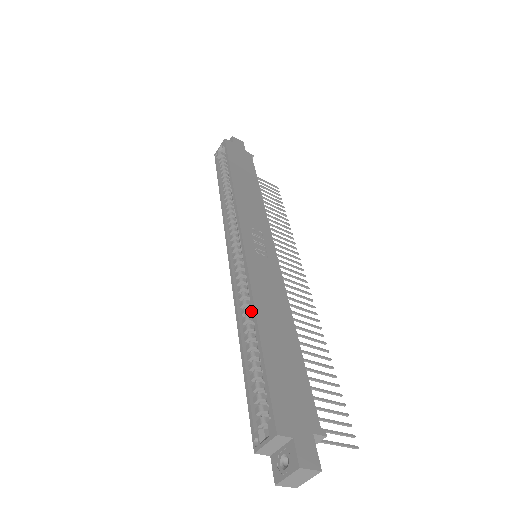
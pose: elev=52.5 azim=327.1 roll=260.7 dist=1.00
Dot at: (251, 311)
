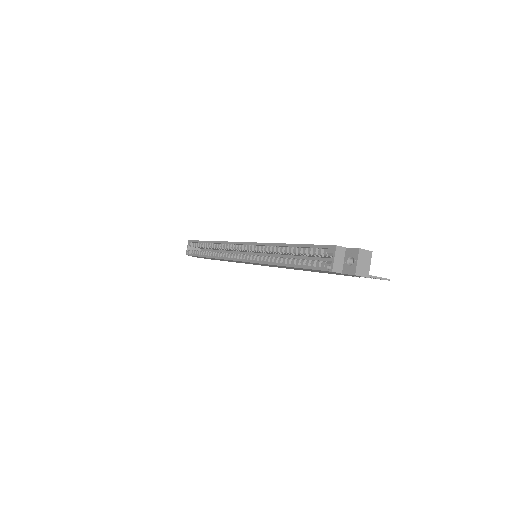
Dot at: (276, 251)
